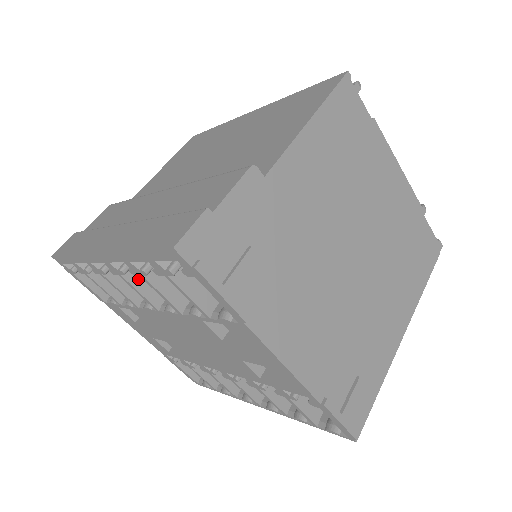
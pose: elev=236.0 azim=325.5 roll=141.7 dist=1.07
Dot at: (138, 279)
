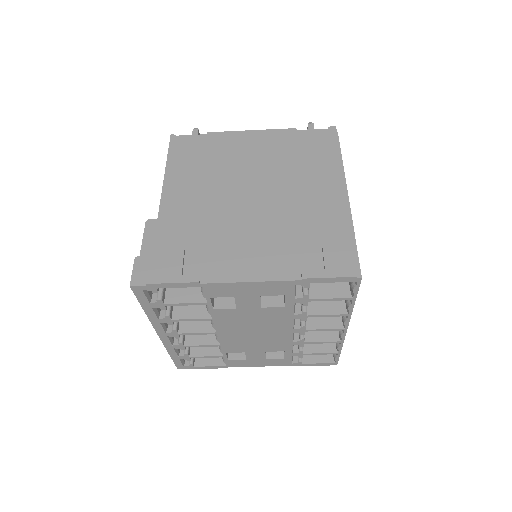
Dot at: (190, 328)
